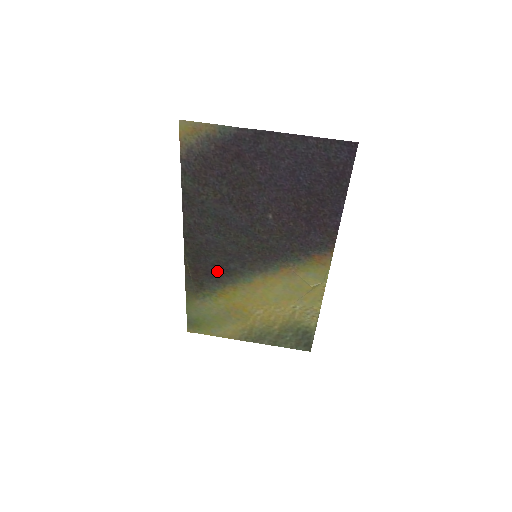
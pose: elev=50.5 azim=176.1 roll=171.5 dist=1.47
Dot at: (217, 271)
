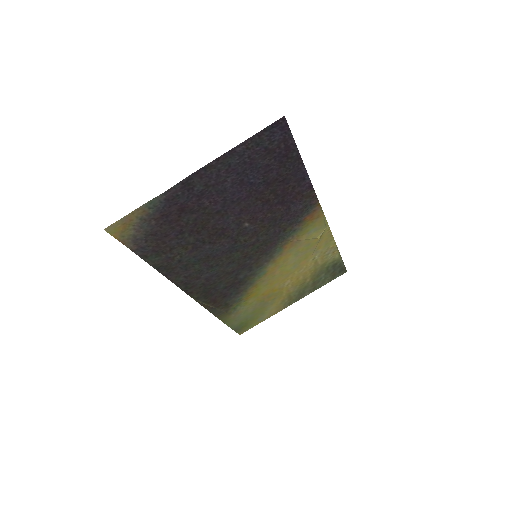
Dot at: (232, 288)
